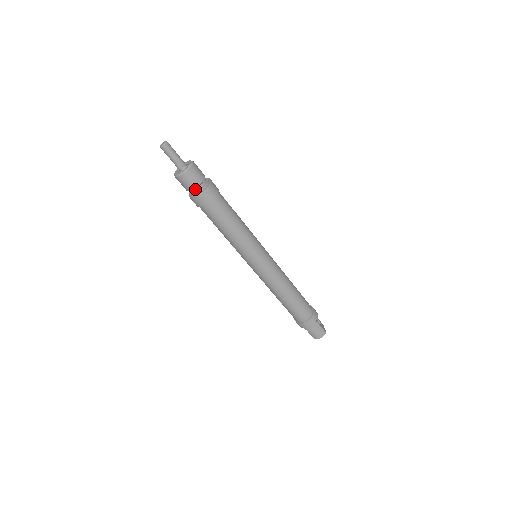
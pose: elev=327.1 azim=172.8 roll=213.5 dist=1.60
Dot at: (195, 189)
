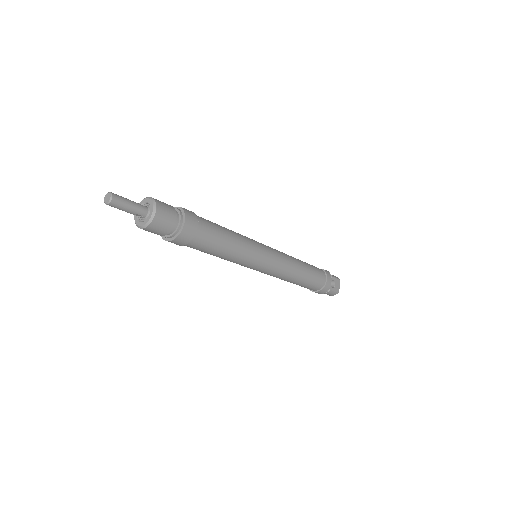
Dot at: occluded
